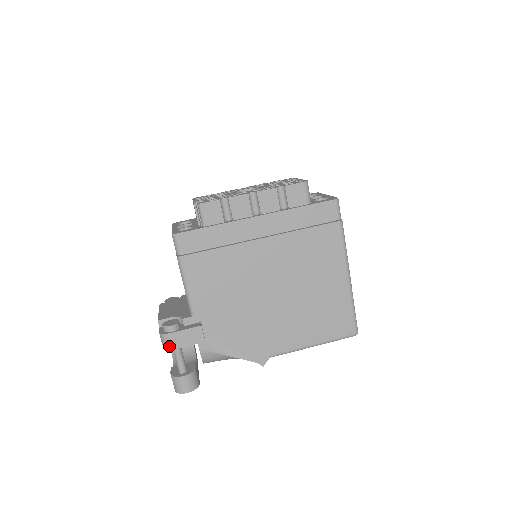
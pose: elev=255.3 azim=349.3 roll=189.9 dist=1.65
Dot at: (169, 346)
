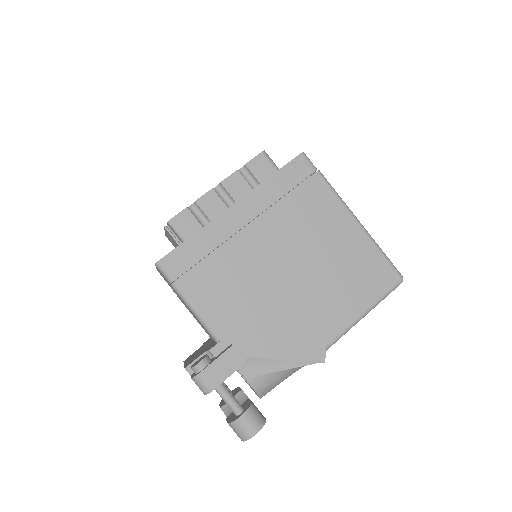
Dot at: (209, 386)
